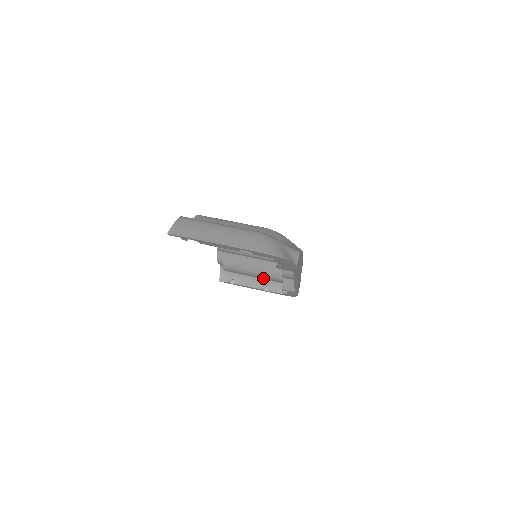
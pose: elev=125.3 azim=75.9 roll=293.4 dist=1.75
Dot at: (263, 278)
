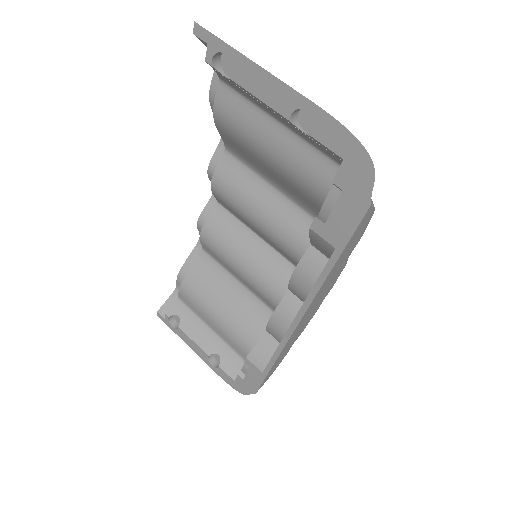
Dot at: (223, 336)
